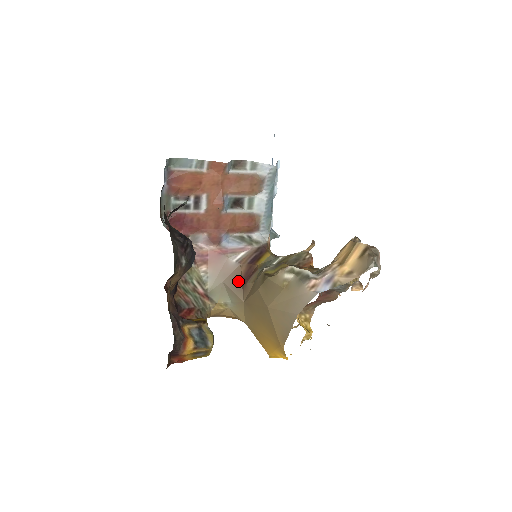
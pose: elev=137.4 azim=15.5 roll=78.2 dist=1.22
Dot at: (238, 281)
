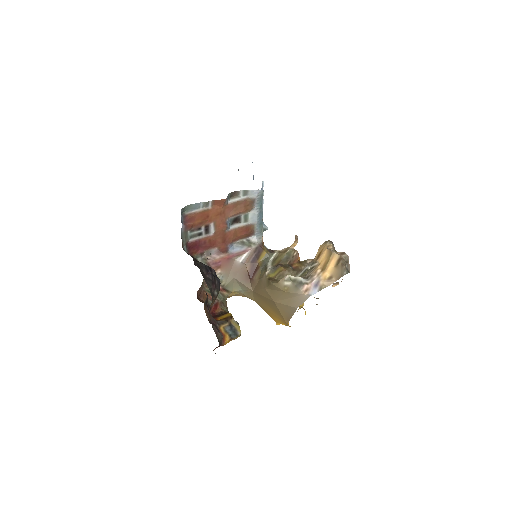
Dot at: (246, 276)
